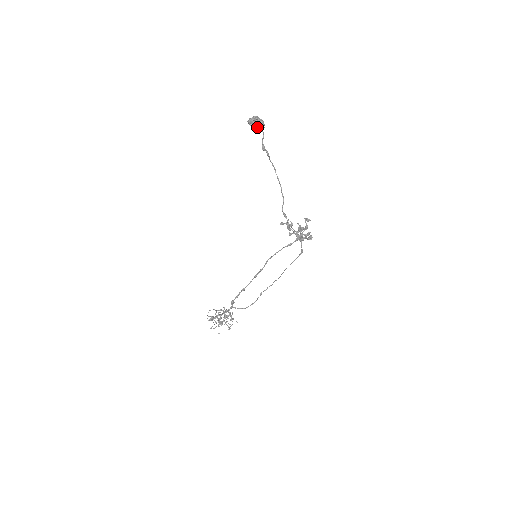
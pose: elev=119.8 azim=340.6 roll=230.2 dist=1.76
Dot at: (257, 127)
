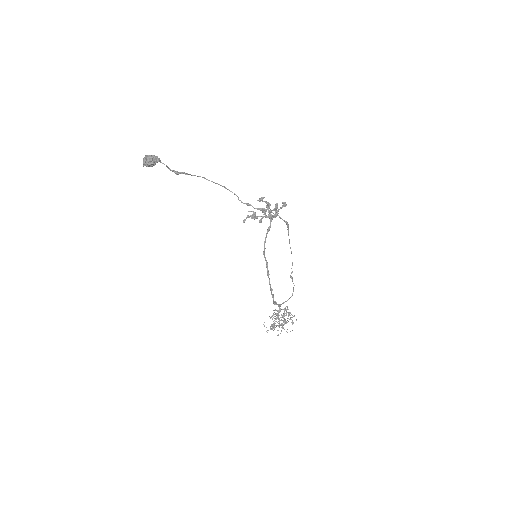
Dot at: (153, 164)
